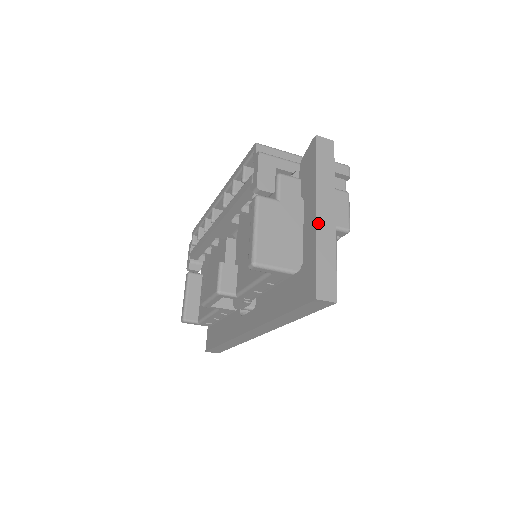
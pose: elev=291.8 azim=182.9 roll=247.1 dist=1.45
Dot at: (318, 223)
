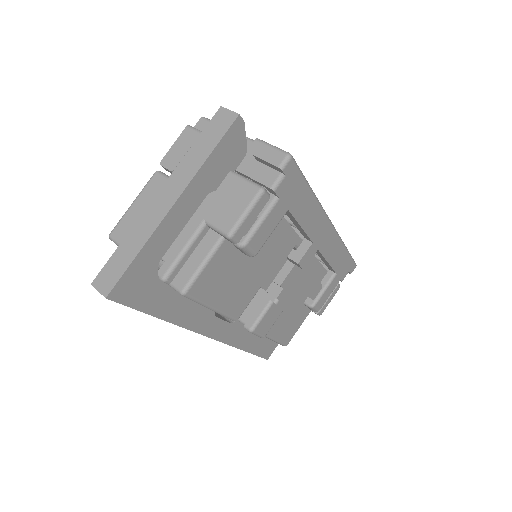
Dot at: (149, 207)
